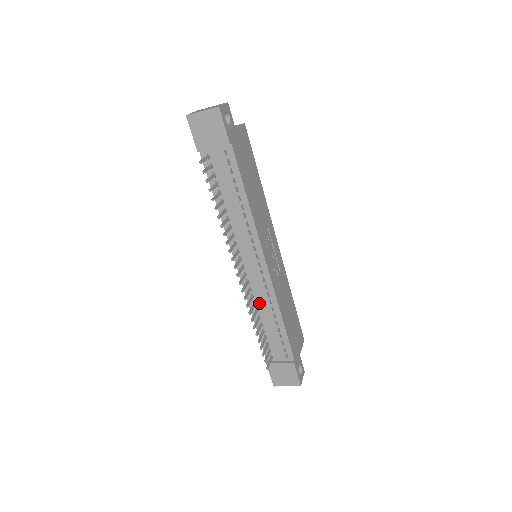
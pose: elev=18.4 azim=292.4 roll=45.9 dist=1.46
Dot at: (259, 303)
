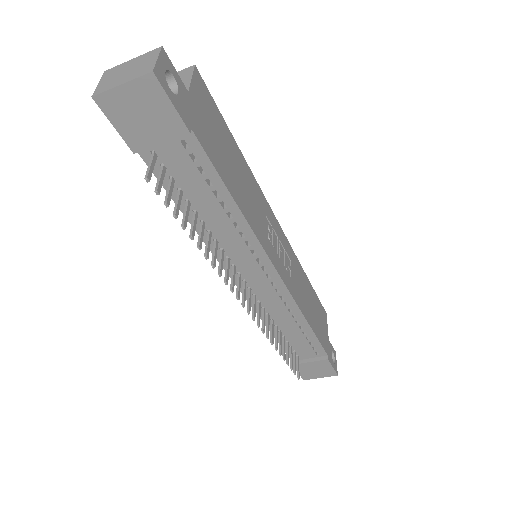
Dot at: (274, 314)
